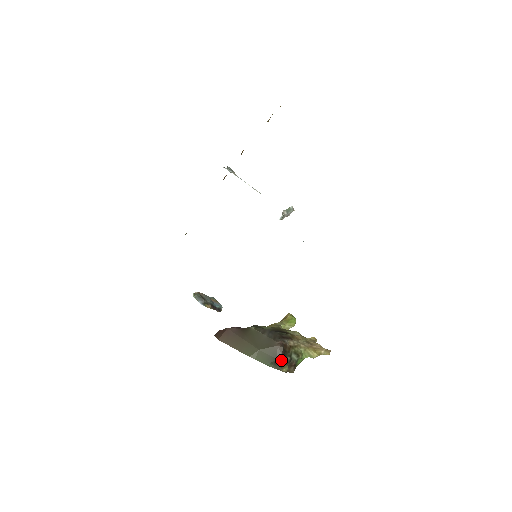
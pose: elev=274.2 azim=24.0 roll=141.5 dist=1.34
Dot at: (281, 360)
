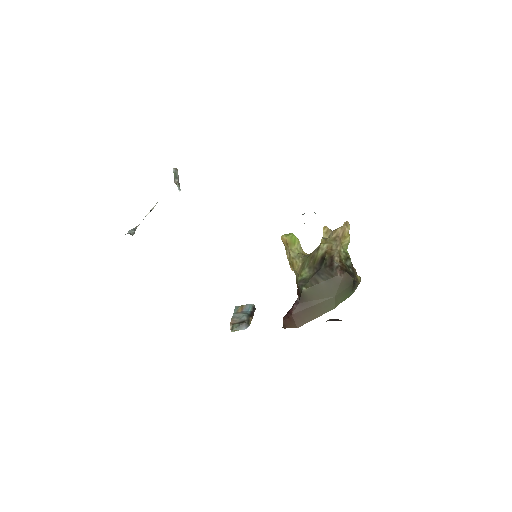
Dot at: (354, 280)
